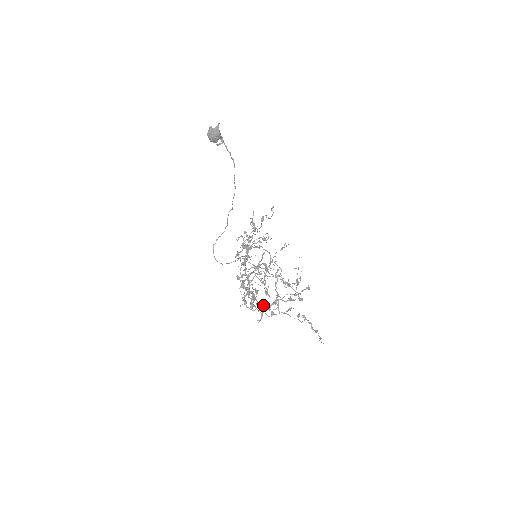
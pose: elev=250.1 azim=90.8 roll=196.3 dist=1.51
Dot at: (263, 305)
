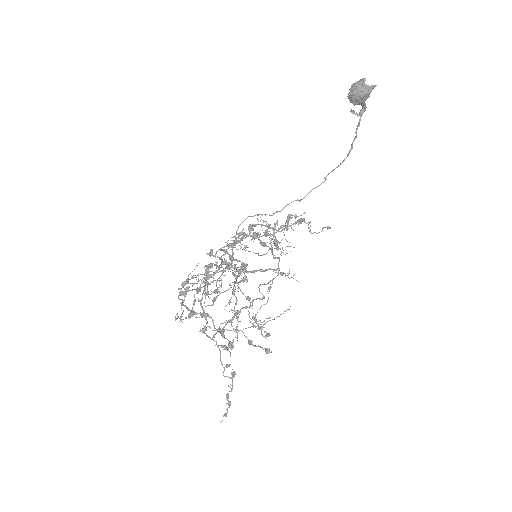
Dot at: (204, 310)
